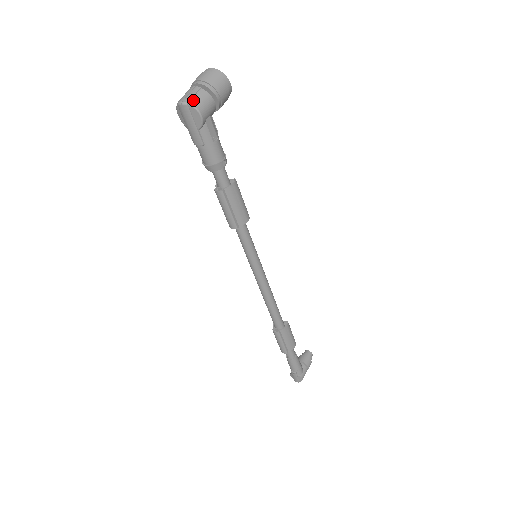
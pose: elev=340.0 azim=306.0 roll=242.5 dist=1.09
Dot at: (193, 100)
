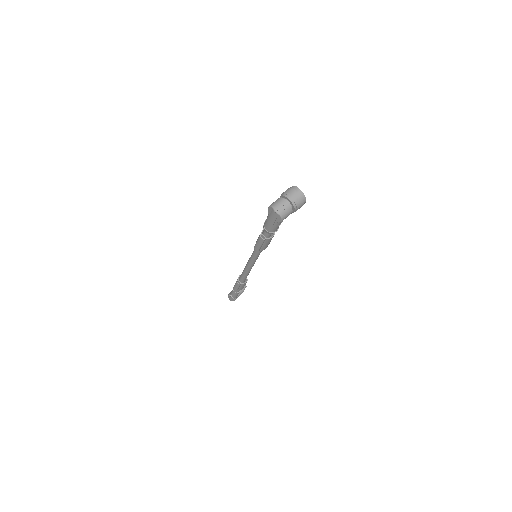
Dot at: (283, 213)
